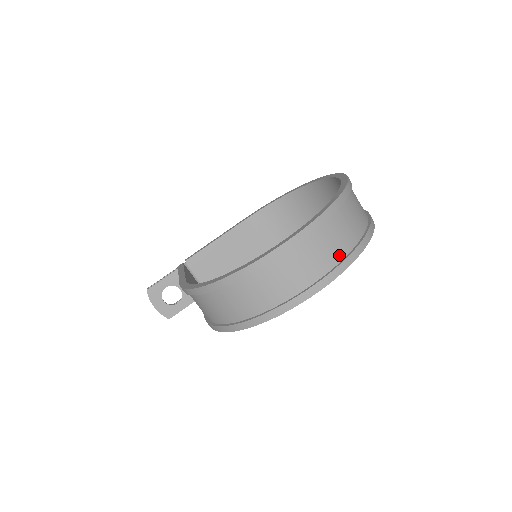
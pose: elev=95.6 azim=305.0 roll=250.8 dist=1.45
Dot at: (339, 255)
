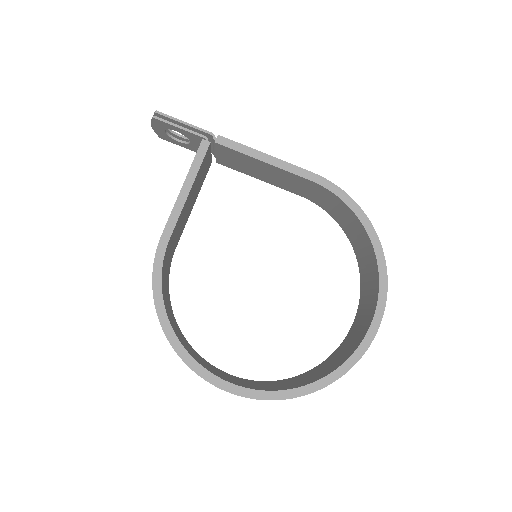
Dot at: occluded
